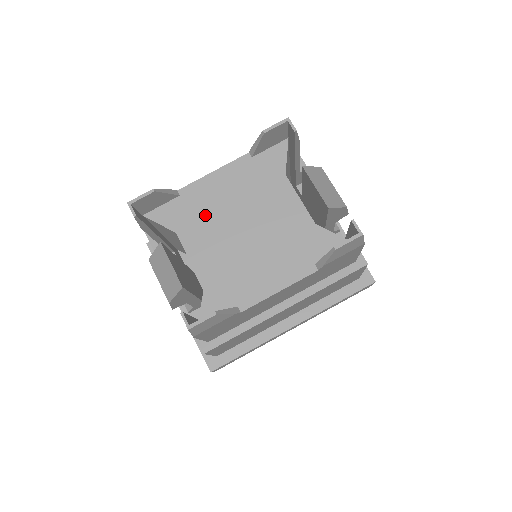
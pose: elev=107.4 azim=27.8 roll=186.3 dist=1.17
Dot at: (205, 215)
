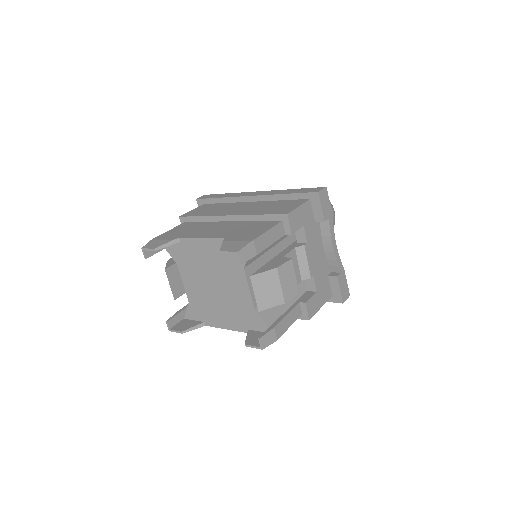
Dot at: (193, 263)
